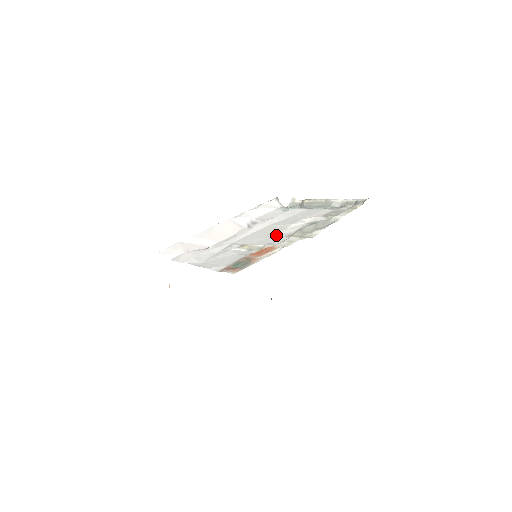
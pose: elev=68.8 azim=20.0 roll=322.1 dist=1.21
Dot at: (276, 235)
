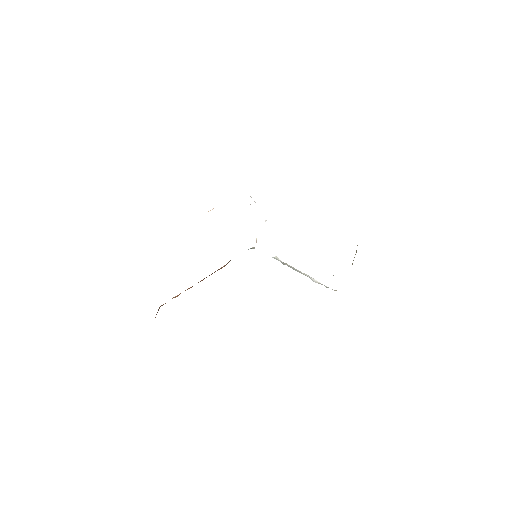
Dot at: occluded
